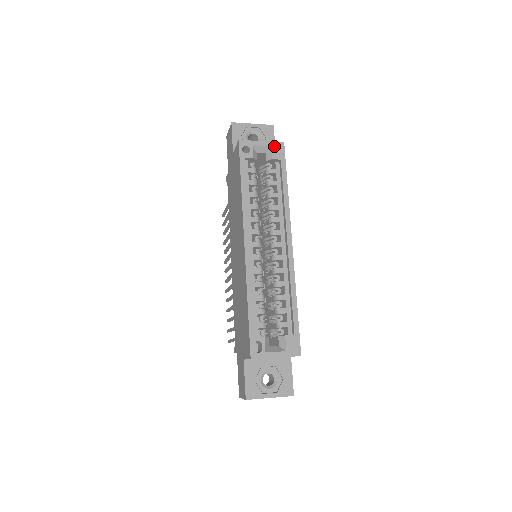
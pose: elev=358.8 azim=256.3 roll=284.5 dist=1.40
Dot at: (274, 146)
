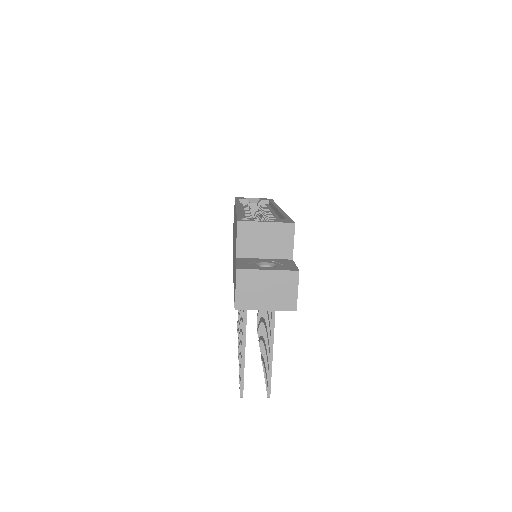
Dot at: occluded
